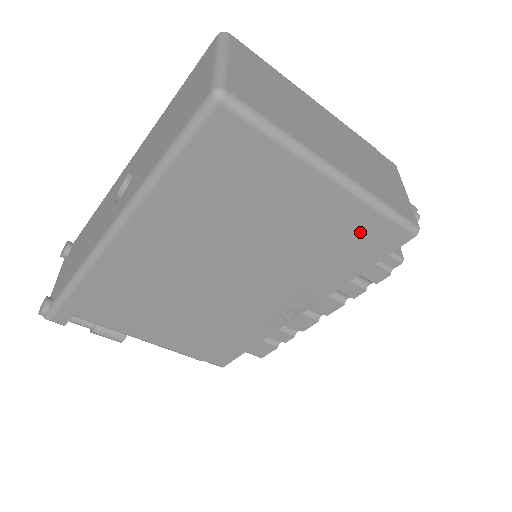
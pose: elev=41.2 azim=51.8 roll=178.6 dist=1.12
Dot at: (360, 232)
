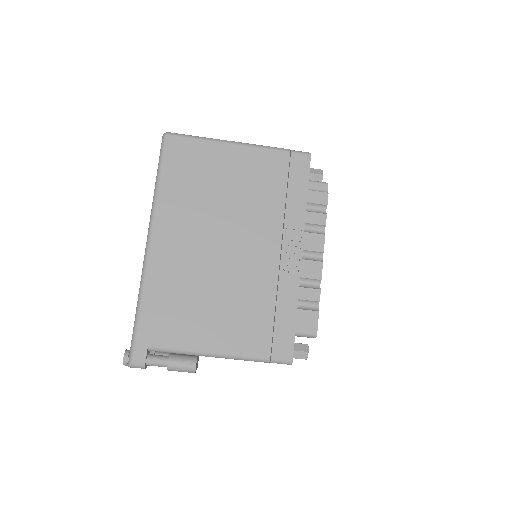
Dot at: (280, 167)
